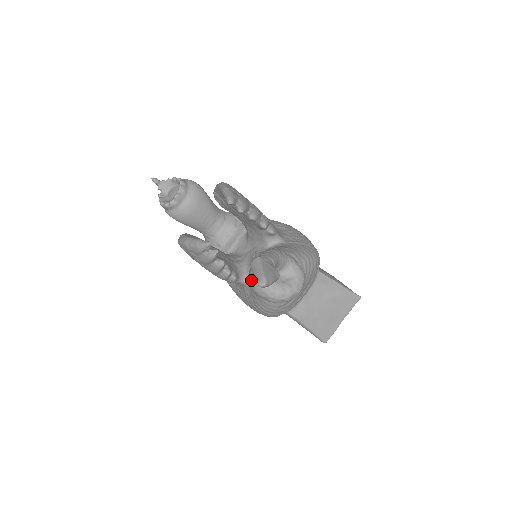
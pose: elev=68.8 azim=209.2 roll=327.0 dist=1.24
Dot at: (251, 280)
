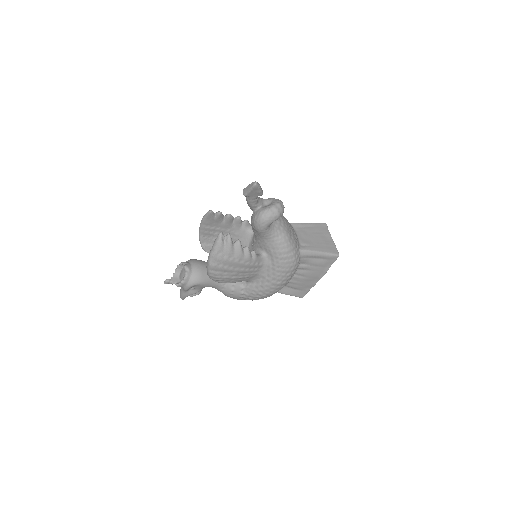
Dot at: (257, 220)
